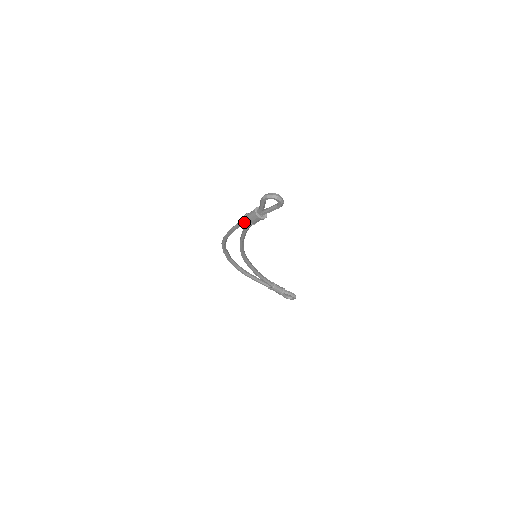
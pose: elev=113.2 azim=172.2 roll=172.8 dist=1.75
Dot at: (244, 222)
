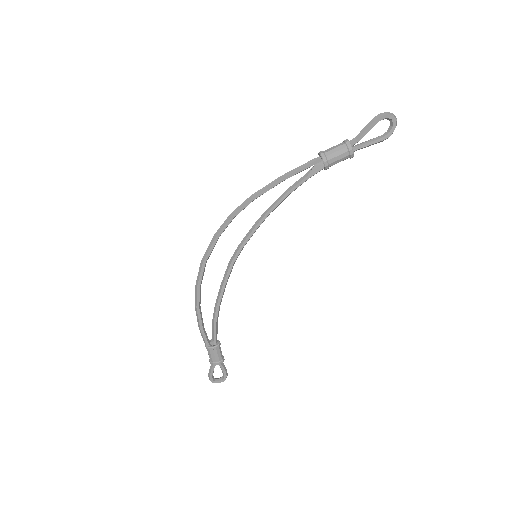
Dot at: (315, 162)
